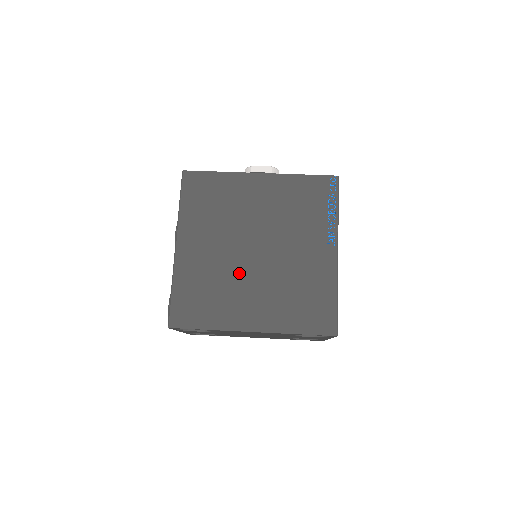
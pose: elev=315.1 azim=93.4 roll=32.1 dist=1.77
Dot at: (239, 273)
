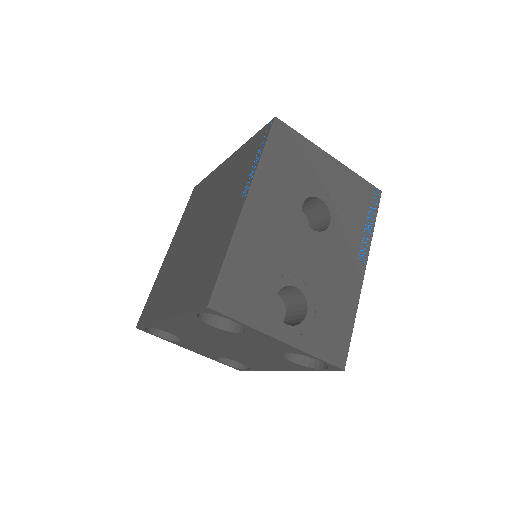
Dot at: (182, 261)
